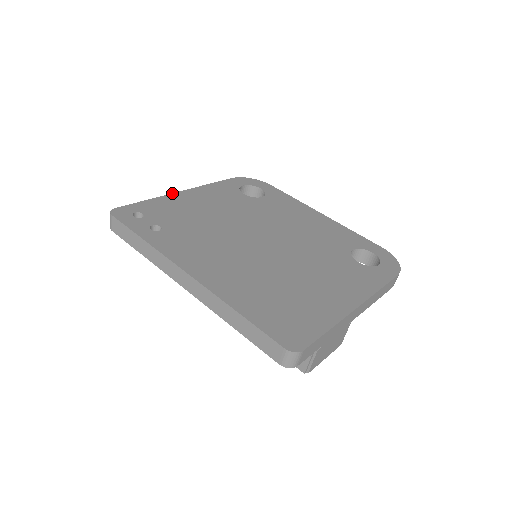
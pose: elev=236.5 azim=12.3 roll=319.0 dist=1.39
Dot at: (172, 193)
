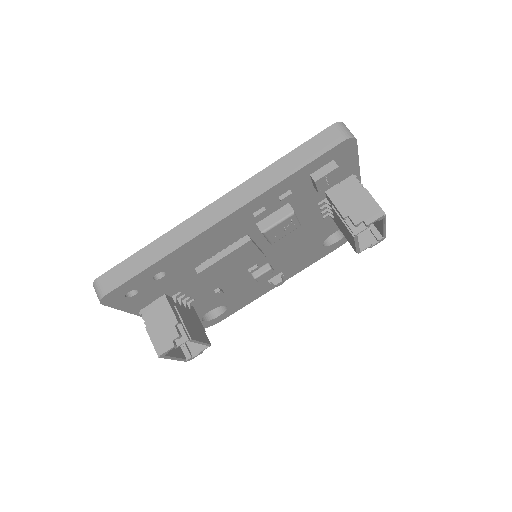
Dot at: occluded
